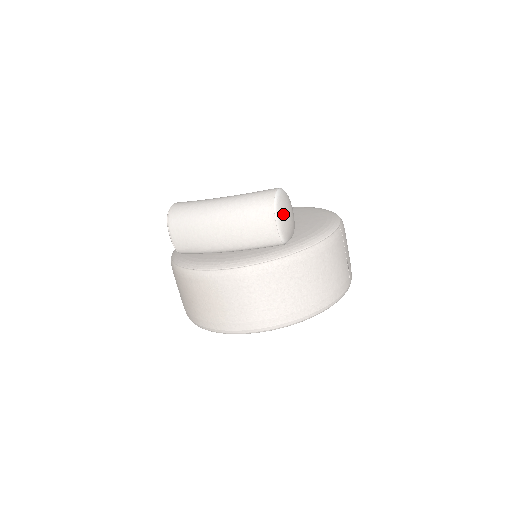
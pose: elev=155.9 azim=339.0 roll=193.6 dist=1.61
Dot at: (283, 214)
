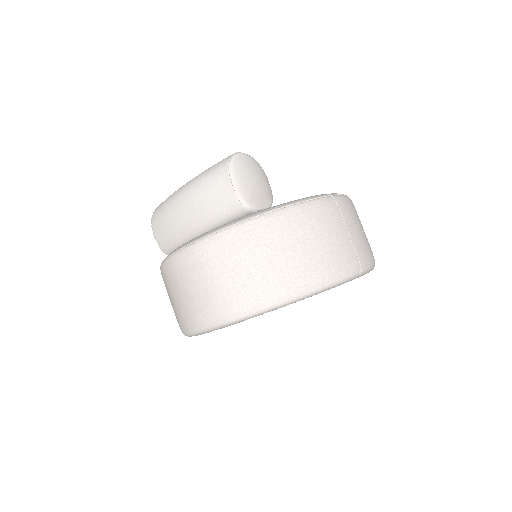
Dot at: (242, 175)
